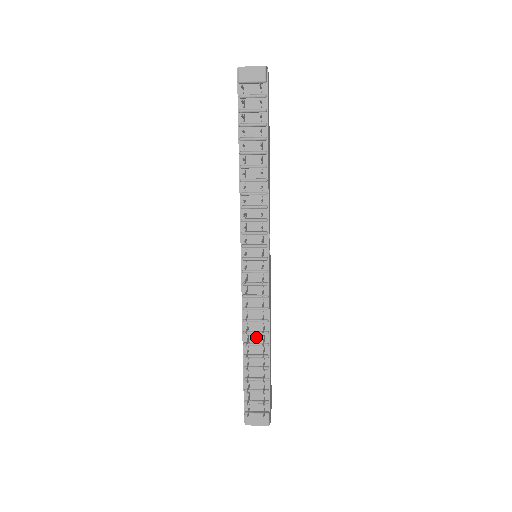
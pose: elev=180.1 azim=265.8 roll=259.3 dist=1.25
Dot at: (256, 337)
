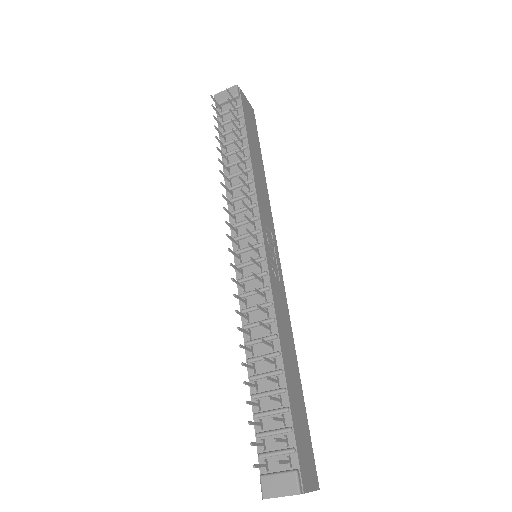
Dot at: (262, 347)
